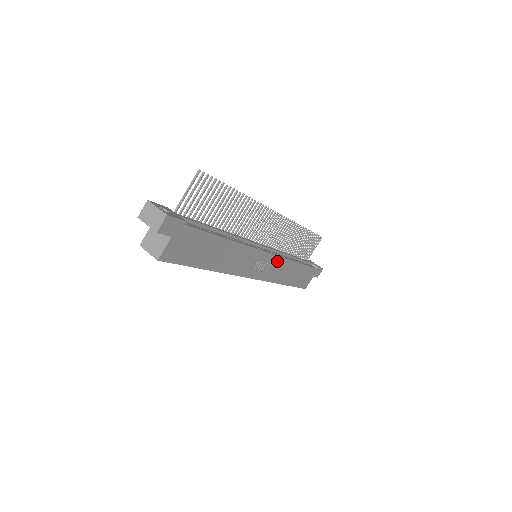
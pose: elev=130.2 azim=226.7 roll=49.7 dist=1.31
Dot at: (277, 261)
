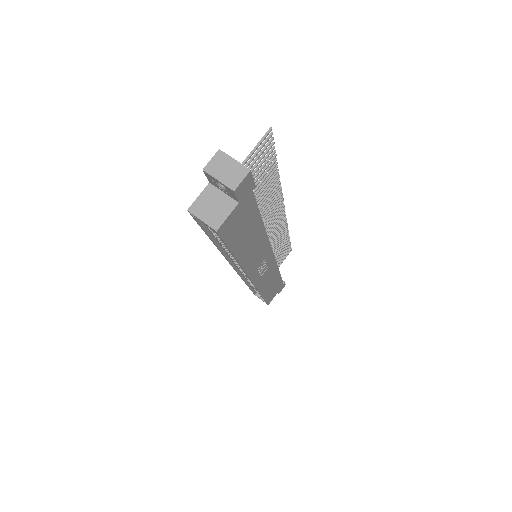
Dot at: (272, 265)
